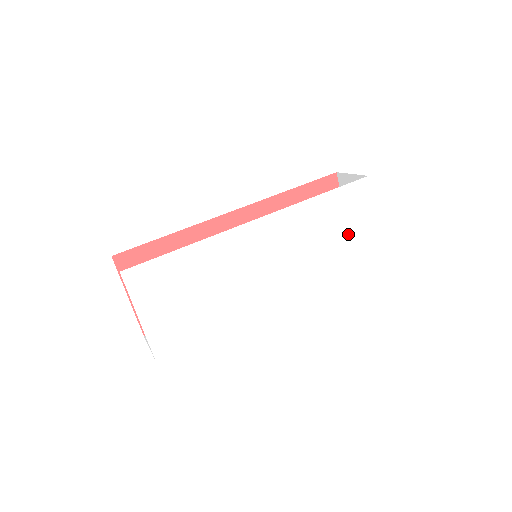
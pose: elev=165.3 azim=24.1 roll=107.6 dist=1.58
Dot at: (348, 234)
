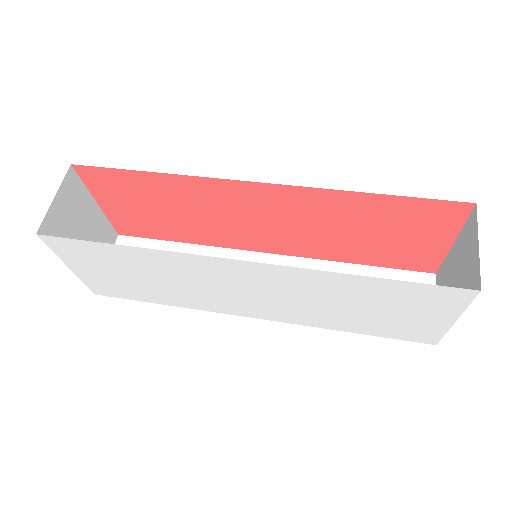
Dot at: (393, 316)
